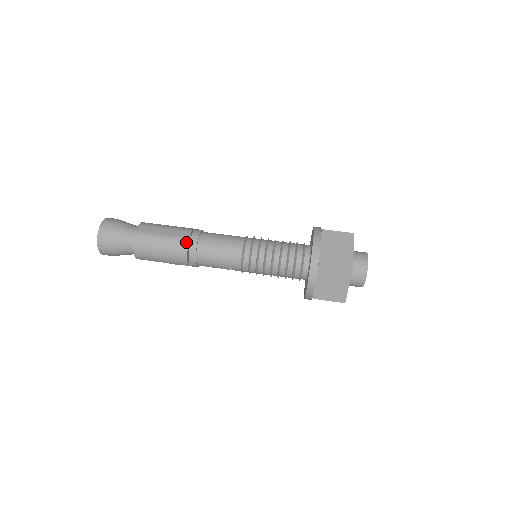
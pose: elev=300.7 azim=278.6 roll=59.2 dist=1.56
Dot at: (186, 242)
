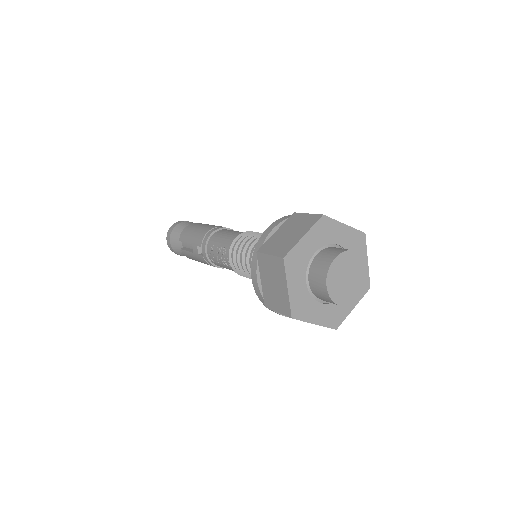
Dot at: (220, 226)
